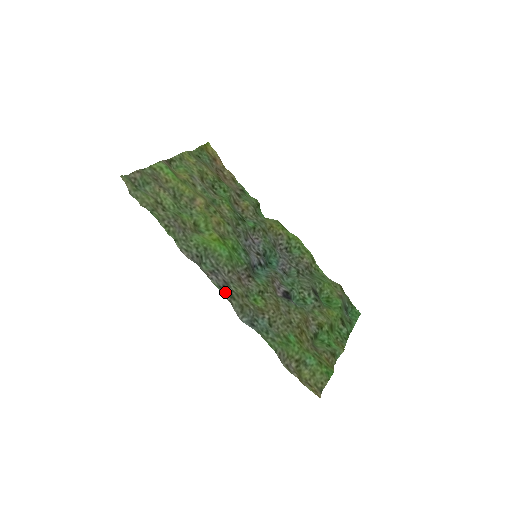
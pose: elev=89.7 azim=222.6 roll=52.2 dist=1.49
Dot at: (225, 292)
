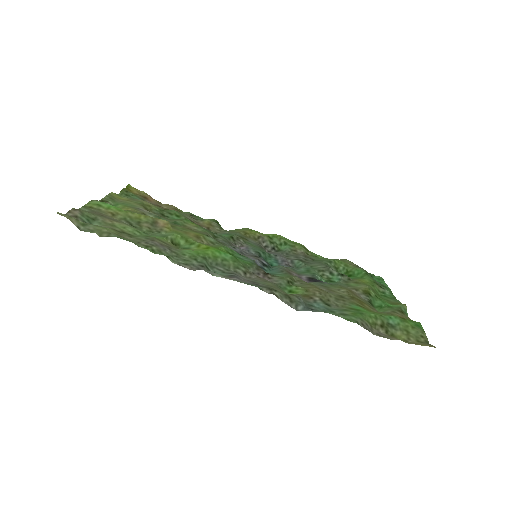
Dot at: (260, 287)
